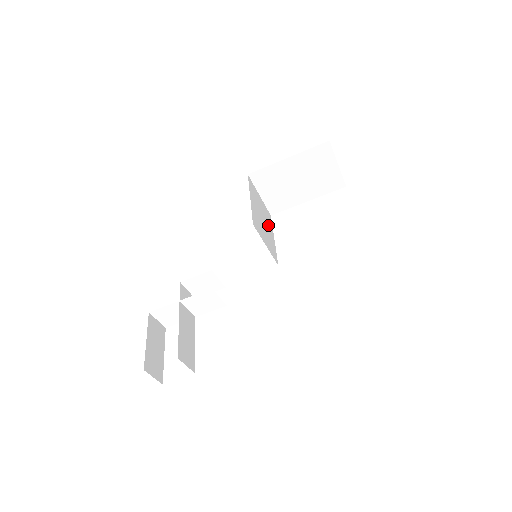
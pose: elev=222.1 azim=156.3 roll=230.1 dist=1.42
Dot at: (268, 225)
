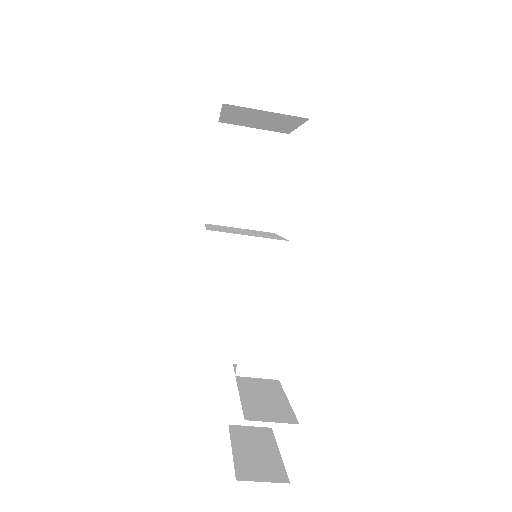
Dot at: occluded
